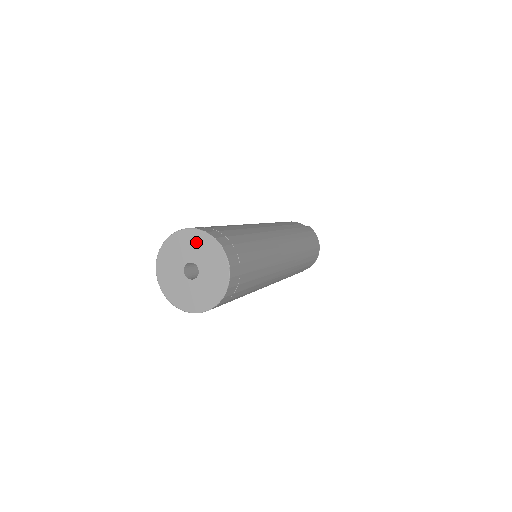
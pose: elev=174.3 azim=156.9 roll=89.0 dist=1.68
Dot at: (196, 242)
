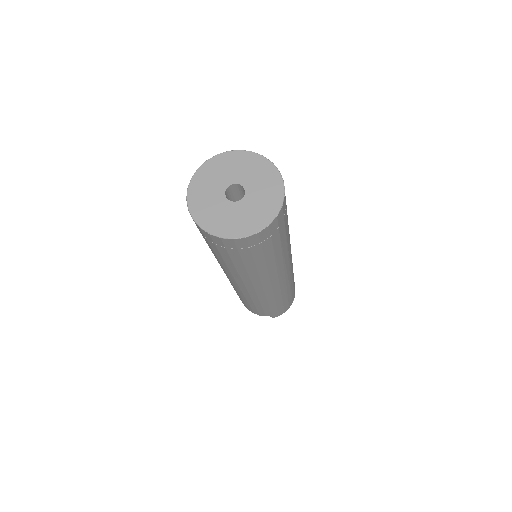
Dot at: (257, 168)
